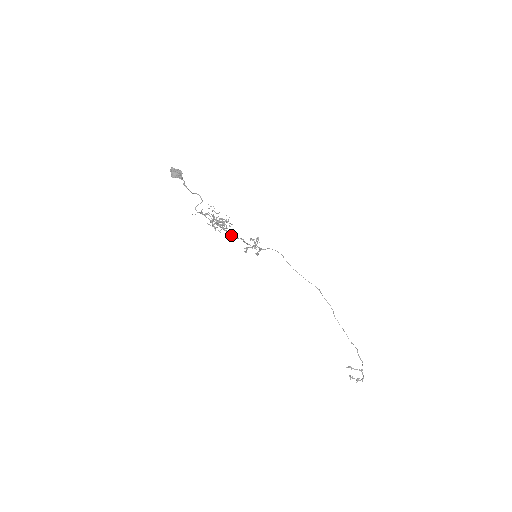
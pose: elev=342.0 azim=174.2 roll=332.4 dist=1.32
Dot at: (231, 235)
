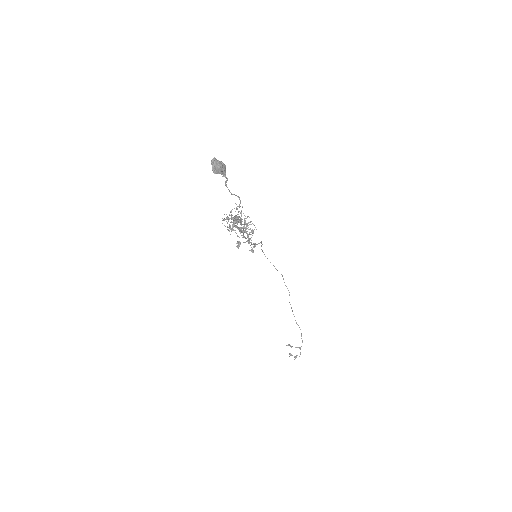
Dot at: (243, 236)
